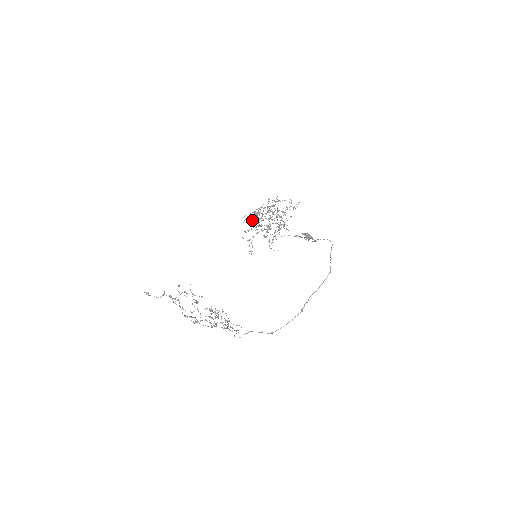
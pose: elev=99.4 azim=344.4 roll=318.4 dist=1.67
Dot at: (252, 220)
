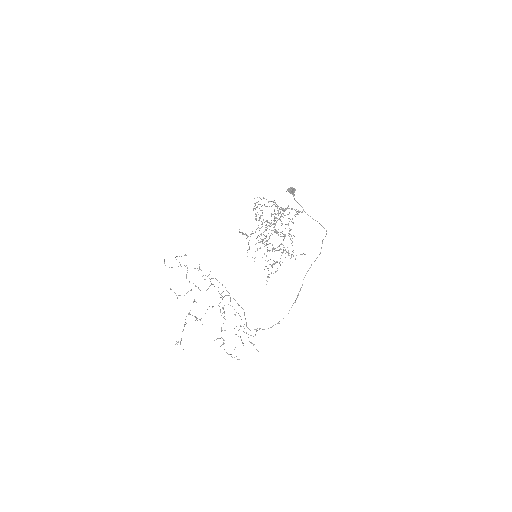
Dot at: occluded
